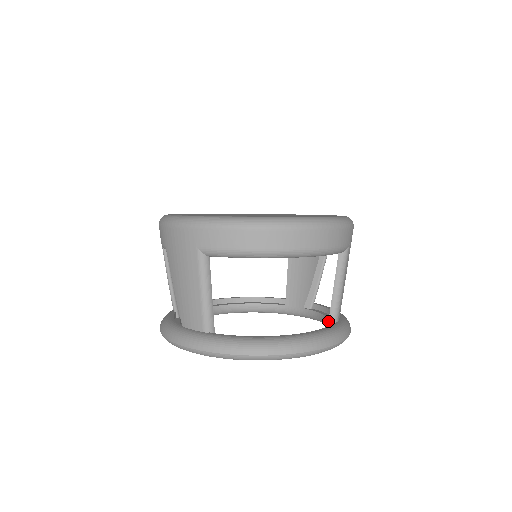
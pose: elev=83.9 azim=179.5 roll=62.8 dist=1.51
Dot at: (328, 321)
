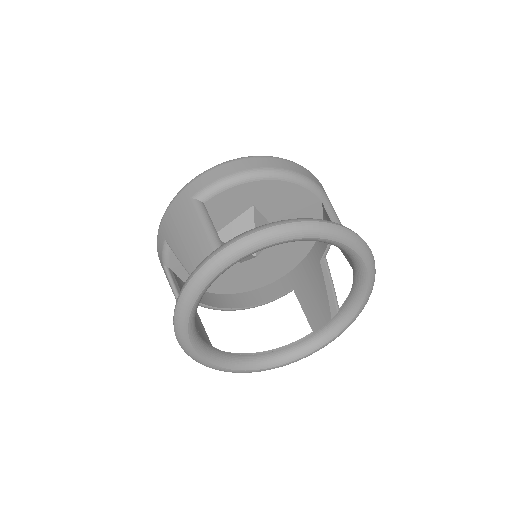
Dot at: occluded
